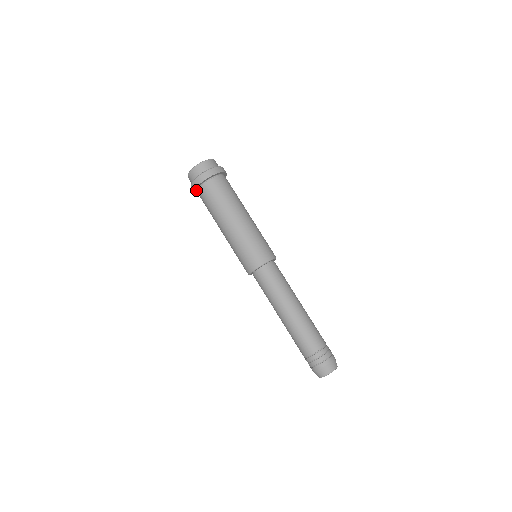
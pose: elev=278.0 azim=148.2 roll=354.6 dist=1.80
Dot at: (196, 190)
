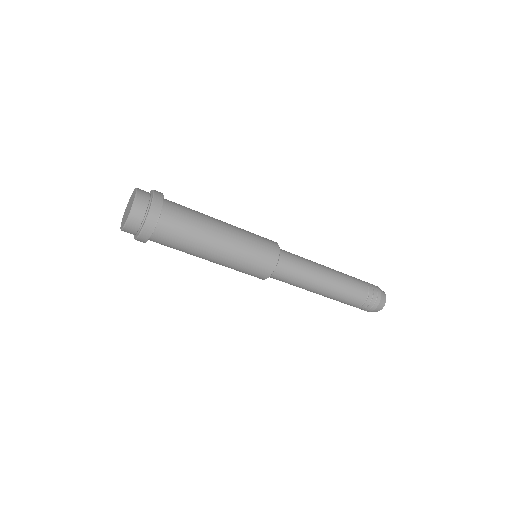
Dot at: (147, 238)
